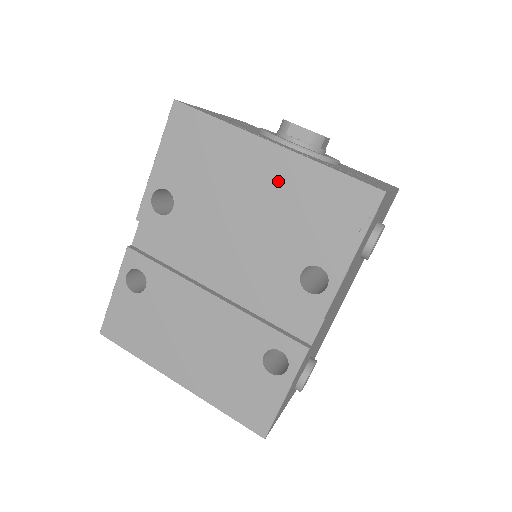
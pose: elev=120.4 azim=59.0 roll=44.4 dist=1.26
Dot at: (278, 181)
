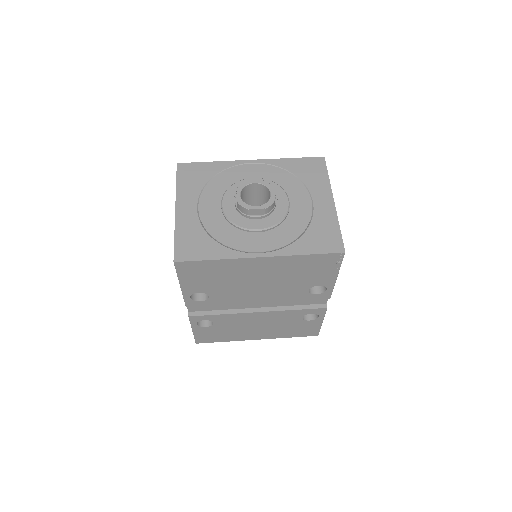
Dot at: (274, 269)
